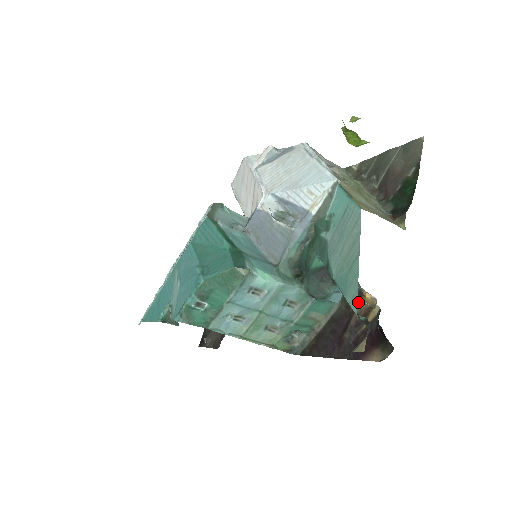
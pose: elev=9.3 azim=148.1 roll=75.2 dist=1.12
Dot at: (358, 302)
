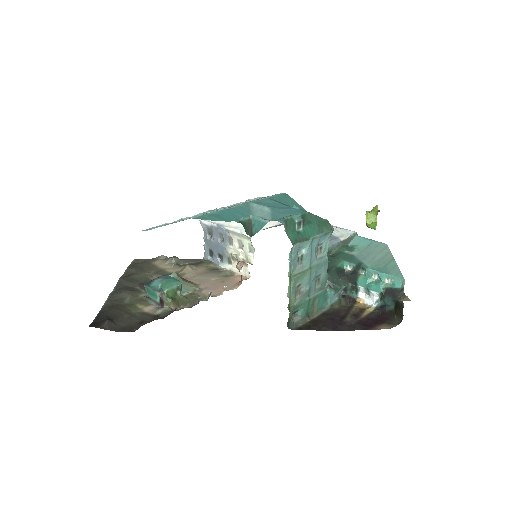
Dot at: (352, 305)
